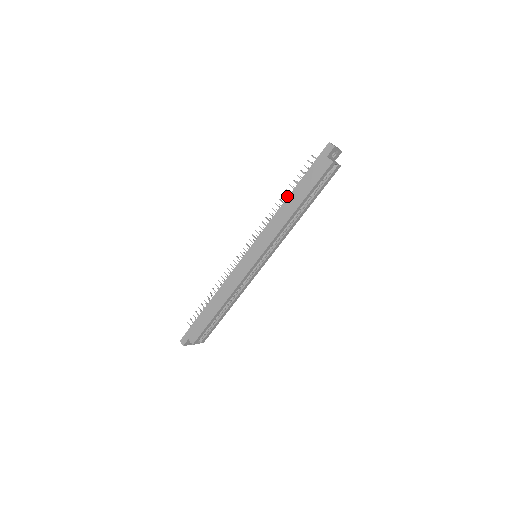
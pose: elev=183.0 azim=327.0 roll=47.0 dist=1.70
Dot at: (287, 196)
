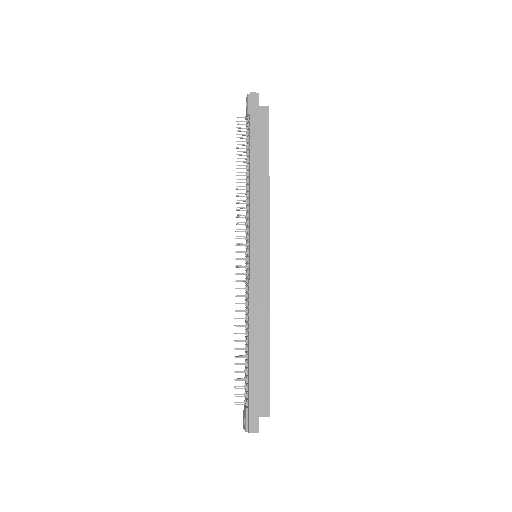
Dot at: (238, 175)
